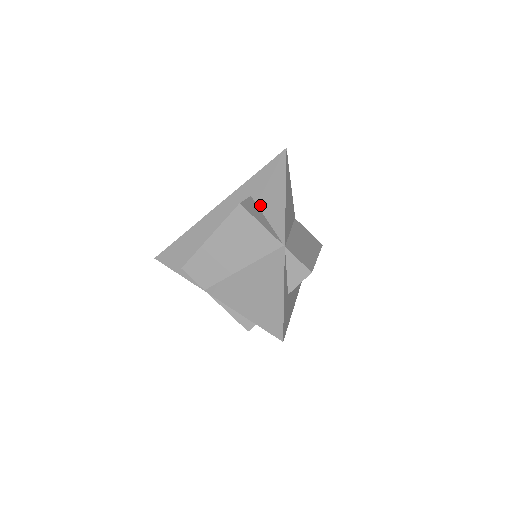
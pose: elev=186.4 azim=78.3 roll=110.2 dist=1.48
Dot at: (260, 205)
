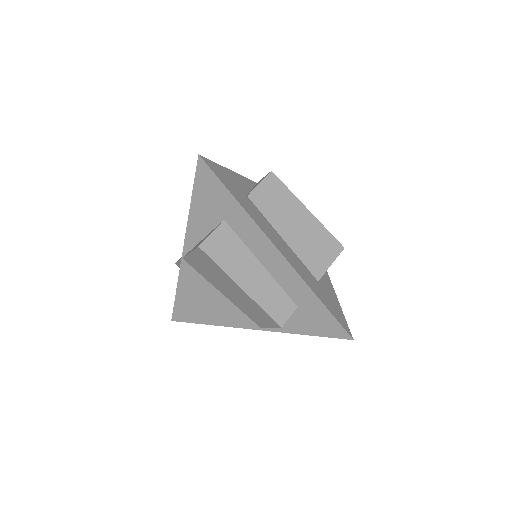
Dot at: occluded
